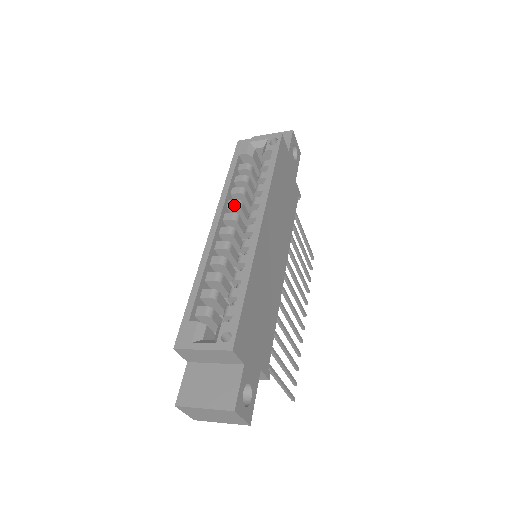
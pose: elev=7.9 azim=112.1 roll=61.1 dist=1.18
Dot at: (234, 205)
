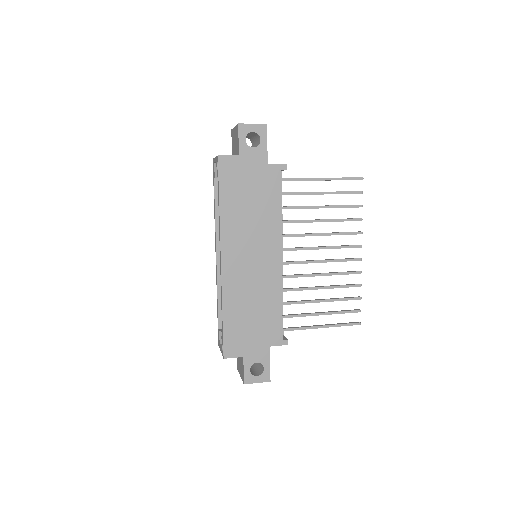
Dot at: occluded
